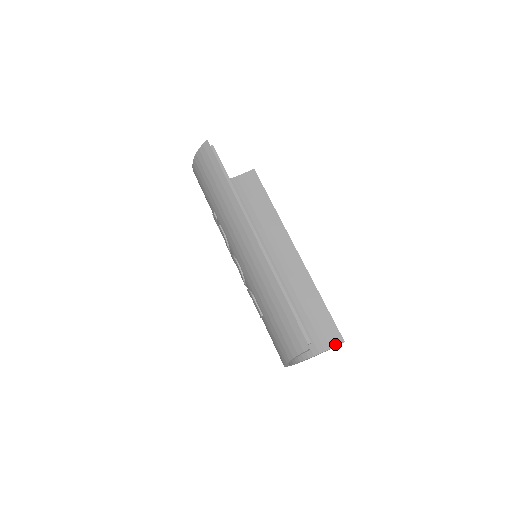
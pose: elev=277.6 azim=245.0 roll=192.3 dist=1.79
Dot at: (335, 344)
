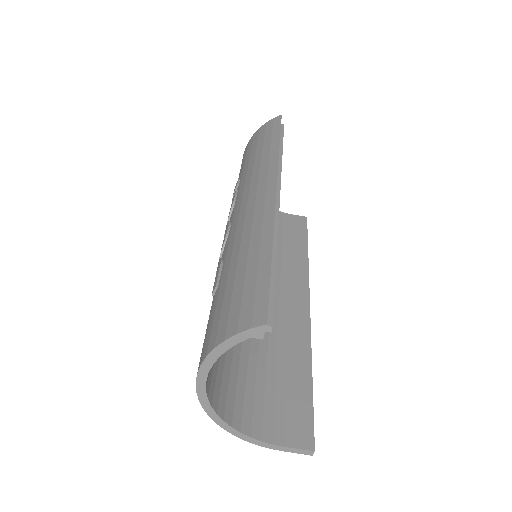
Dot at: (296, 444)
